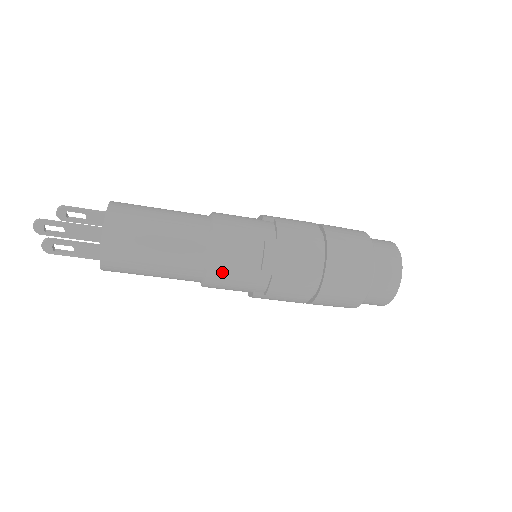
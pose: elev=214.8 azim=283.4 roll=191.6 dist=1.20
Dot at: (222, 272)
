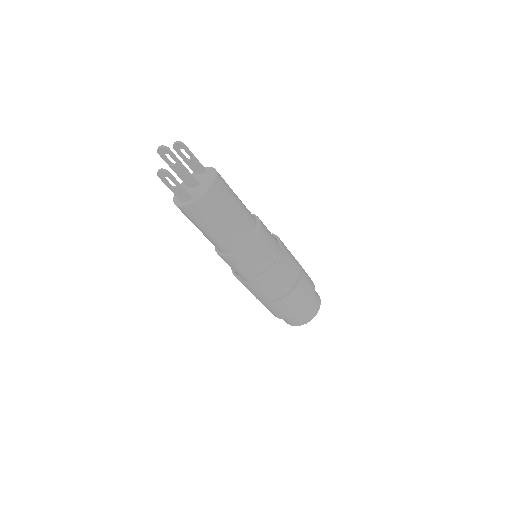
Dot at: (239, 261)
